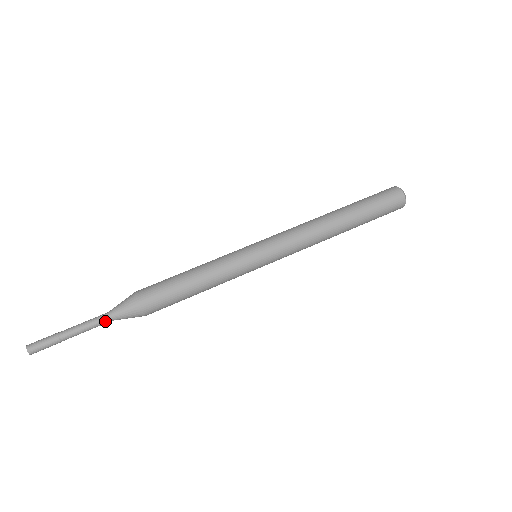
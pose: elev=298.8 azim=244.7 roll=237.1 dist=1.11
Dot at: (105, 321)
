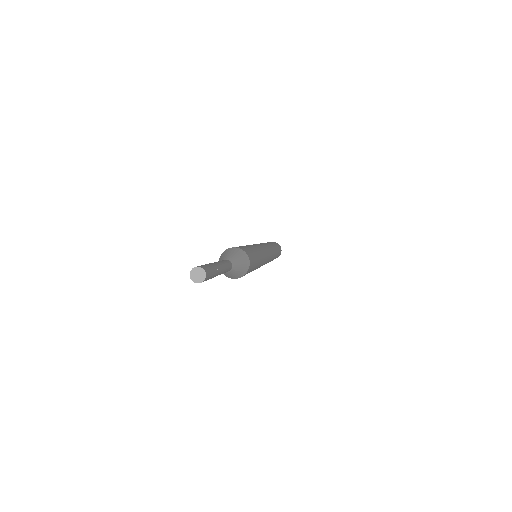
Dot at: (225, 261)
